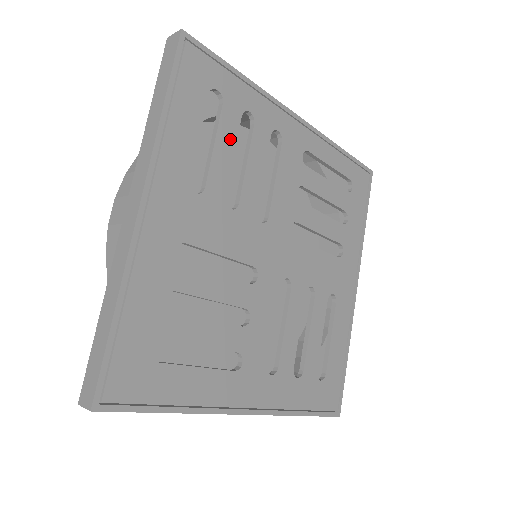
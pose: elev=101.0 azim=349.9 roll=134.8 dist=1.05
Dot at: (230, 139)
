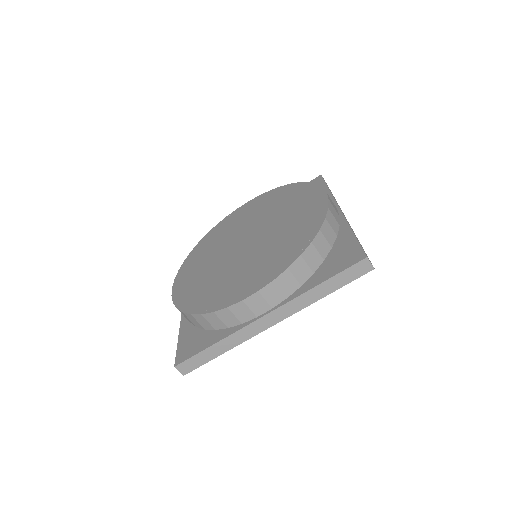
Dot at: occluded
